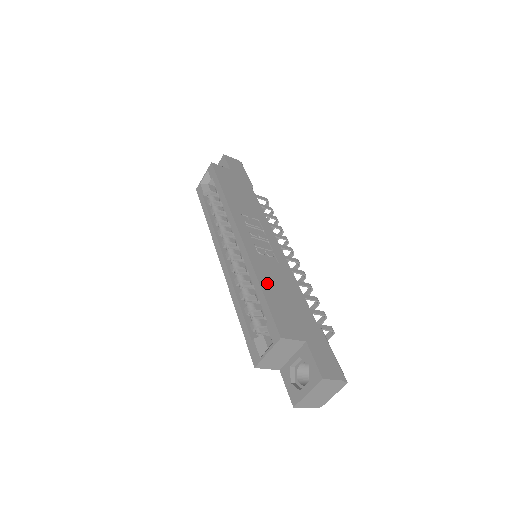
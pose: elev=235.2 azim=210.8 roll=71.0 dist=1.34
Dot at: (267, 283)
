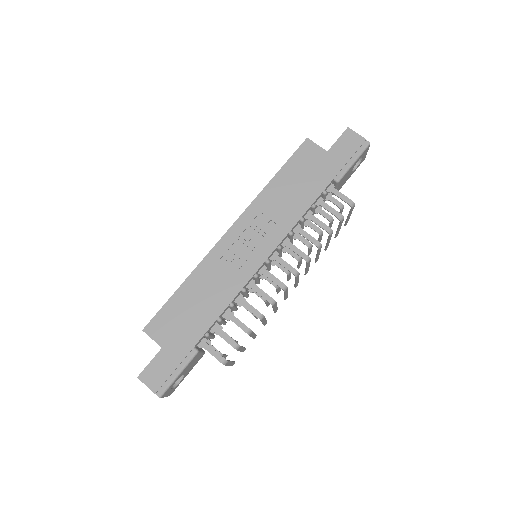
Dot at: (191, 287)
